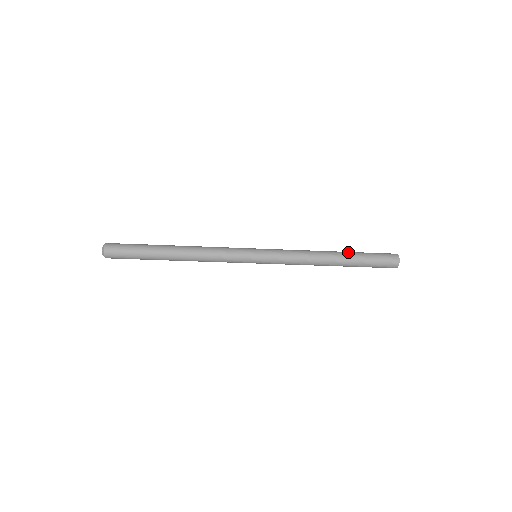
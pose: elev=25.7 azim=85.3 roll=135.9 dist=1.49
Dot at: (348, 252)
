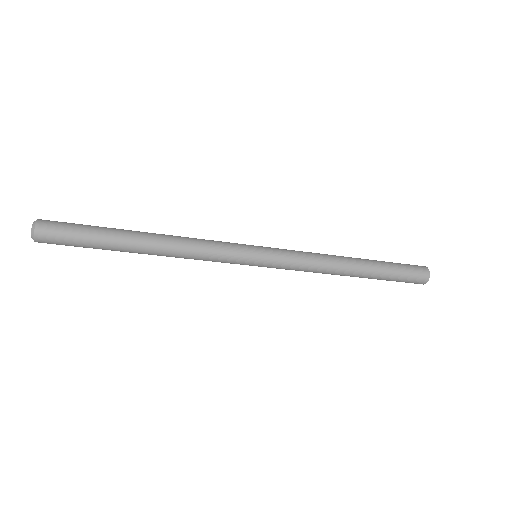
Dot at: (373, 265)
